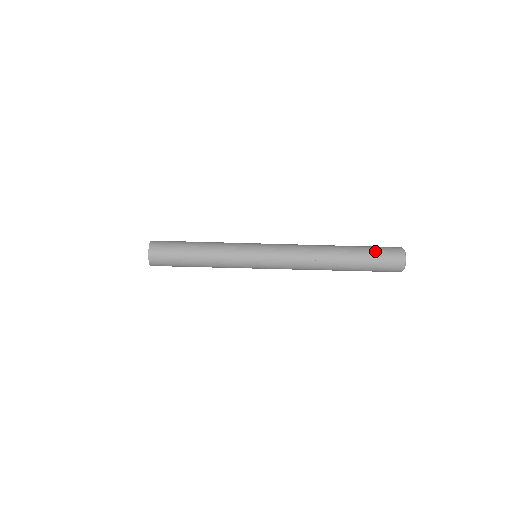
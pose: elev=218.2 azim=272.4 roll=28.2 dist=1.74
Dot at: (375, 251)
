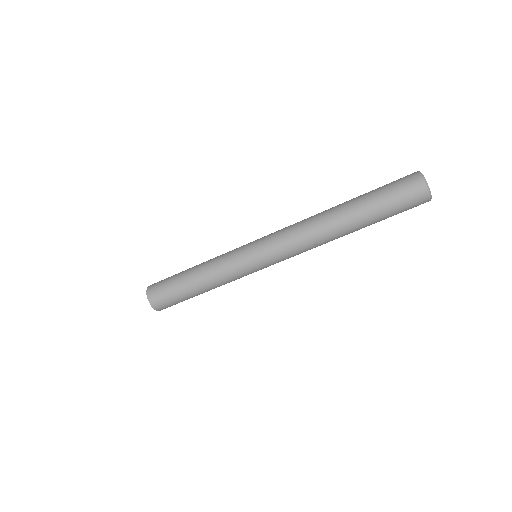
Dot at: (386, 197)
